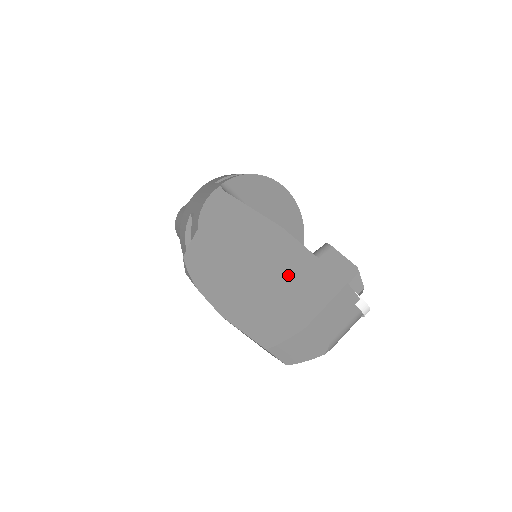
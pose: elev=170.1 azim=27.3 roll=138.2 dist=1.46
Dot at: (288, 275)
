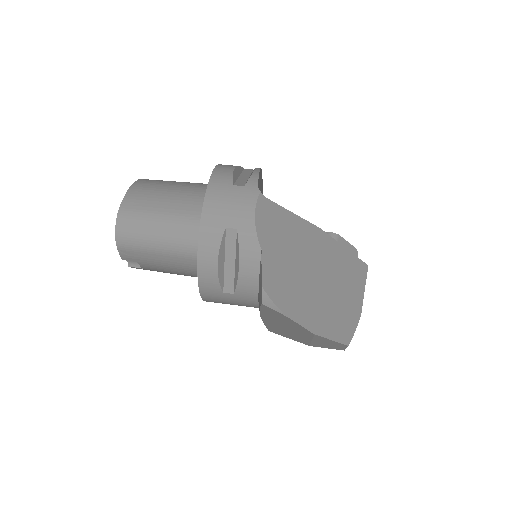
Dot at: (338, 273)
